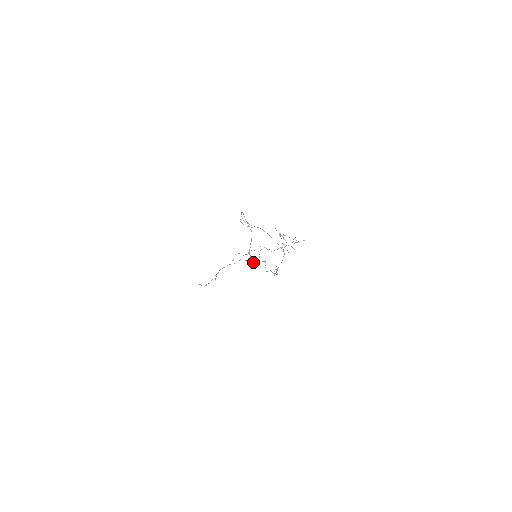
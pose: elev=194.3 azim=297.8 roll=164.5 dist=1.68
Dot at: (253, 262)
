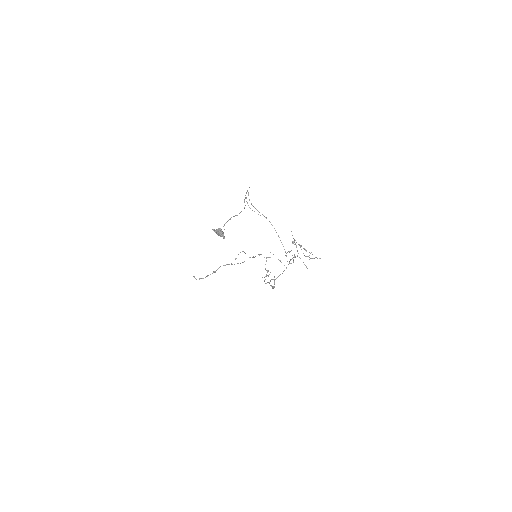
Dot at: (220, 234)
